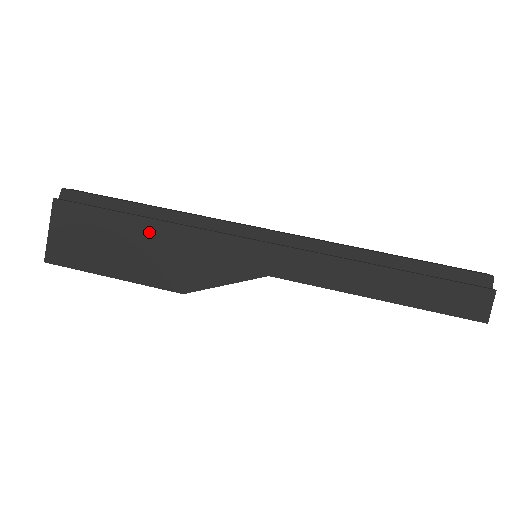
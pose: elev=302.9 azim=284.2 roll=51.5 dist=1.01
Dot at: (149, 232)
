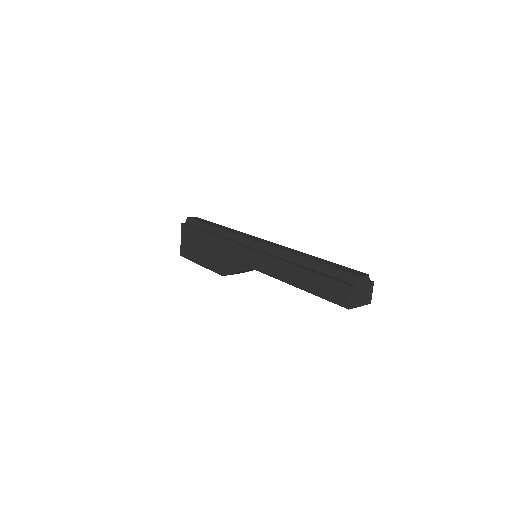
Dot at: (210, 241)
